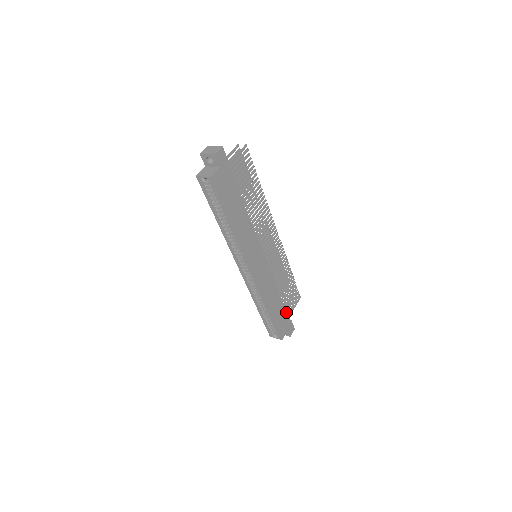
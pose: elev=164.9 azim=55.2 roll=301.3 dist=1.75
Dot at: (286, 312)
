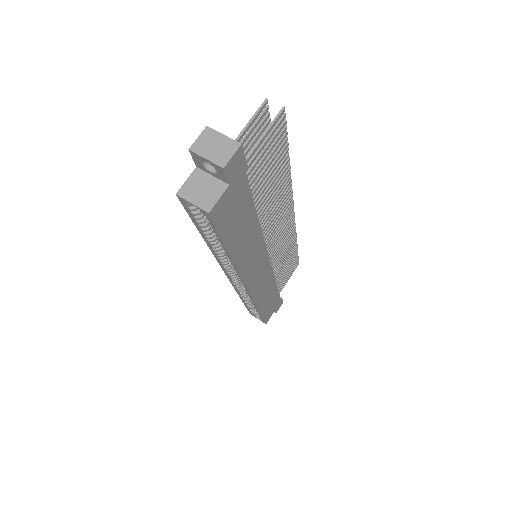
Dot at: (278, 295)
